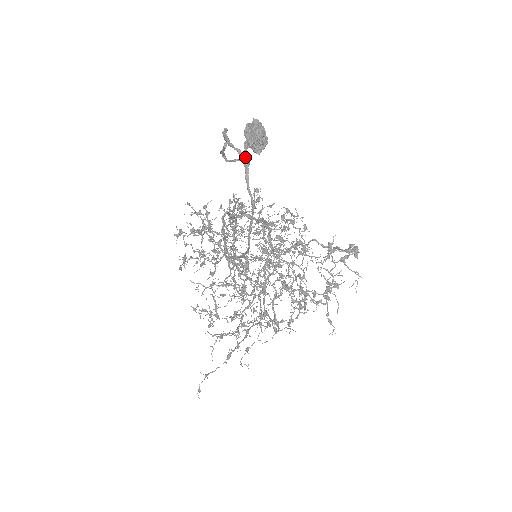
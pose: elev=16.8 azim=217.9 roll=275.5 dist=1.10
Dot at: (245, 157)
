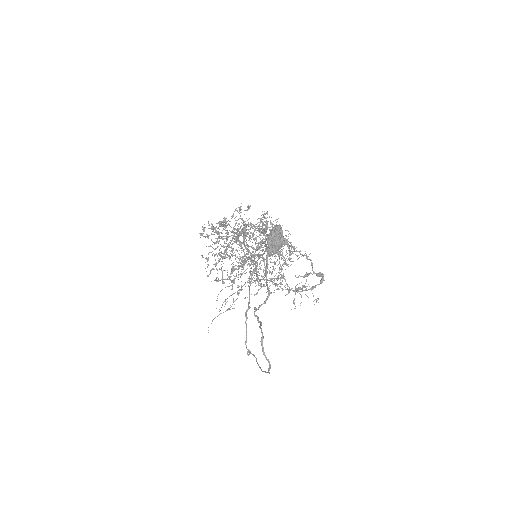
Dot at: (266, 271)
